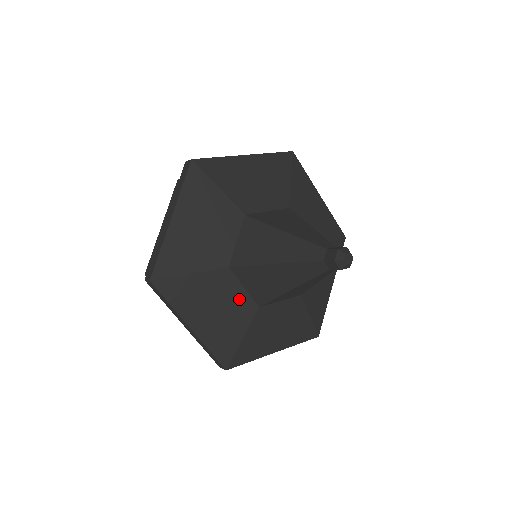
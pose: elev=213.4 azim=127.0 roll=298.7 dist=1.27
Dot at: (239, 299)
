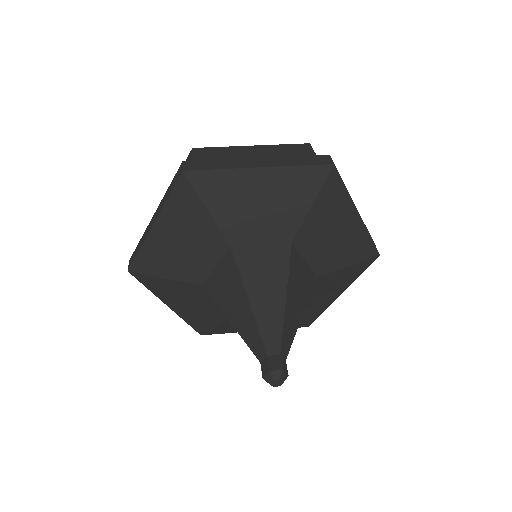
Dot at: (213, 306)
